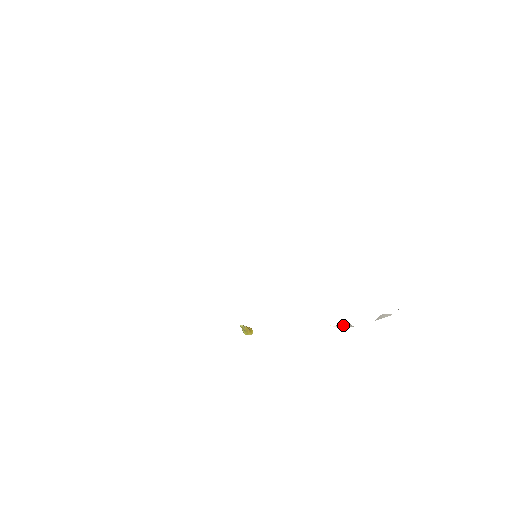
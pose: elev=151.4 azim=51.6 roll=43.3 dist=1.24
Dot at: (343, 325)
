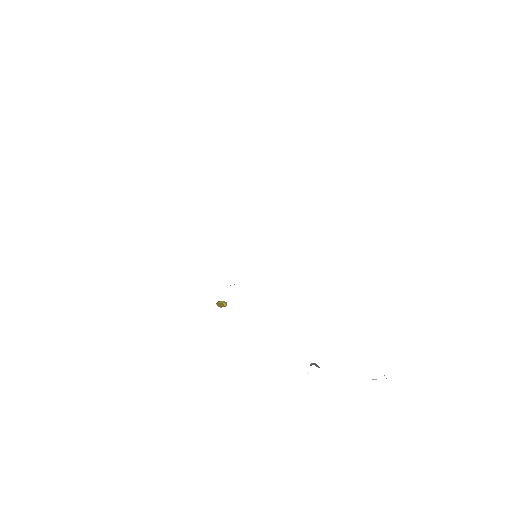
Dot at: occluded
